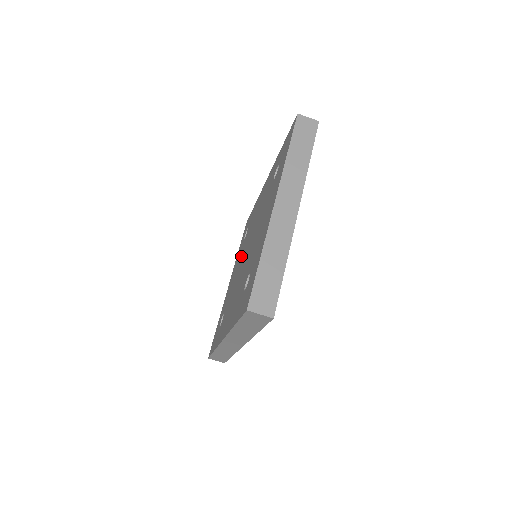
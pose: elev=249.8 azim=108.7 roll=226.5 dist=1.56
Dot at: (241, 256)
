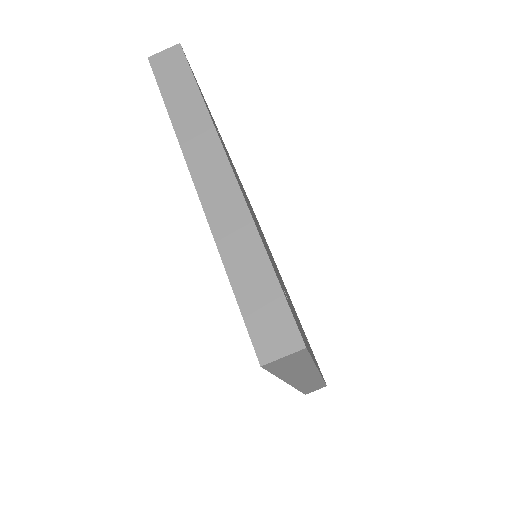
Dot at: occluded
